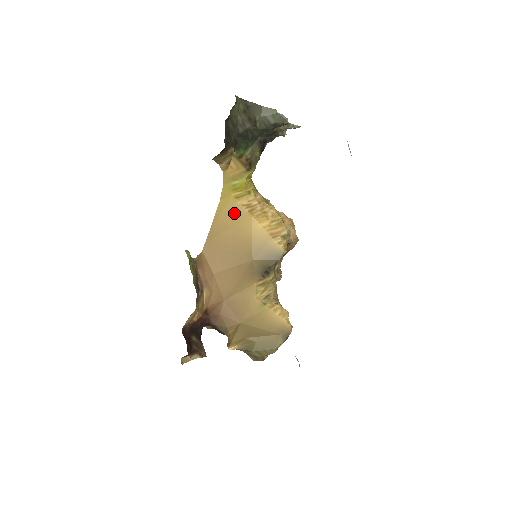
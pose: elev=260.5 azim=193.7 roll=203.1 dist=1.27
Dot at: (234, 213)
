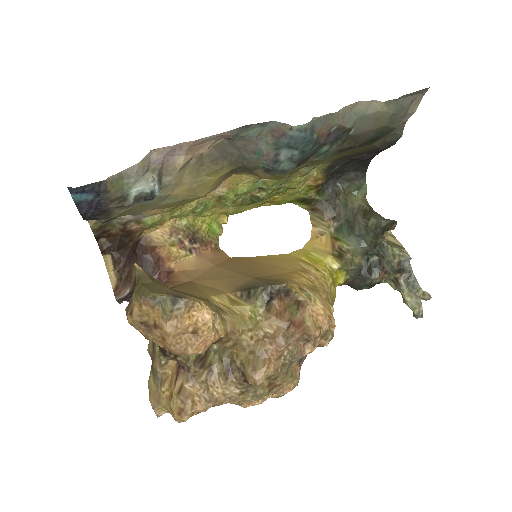
Dot at: (286, 263)
